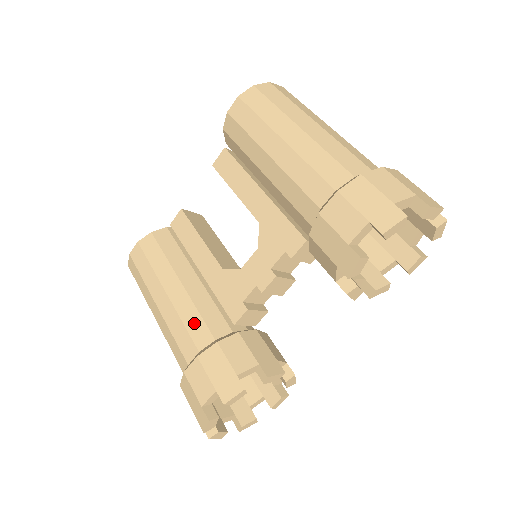
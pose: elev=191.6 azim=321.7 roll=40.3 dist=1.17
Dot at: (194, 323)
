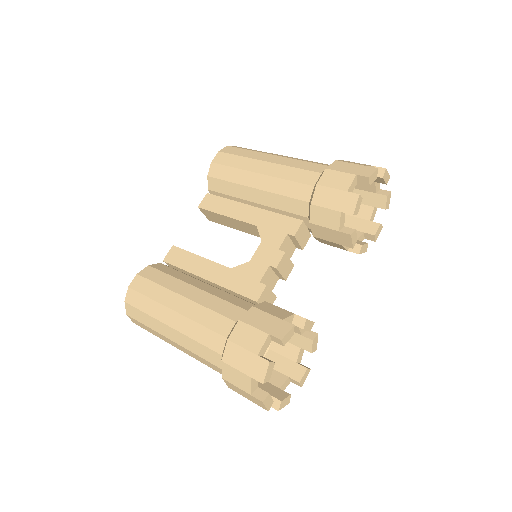
Dot at: (221, 306)
